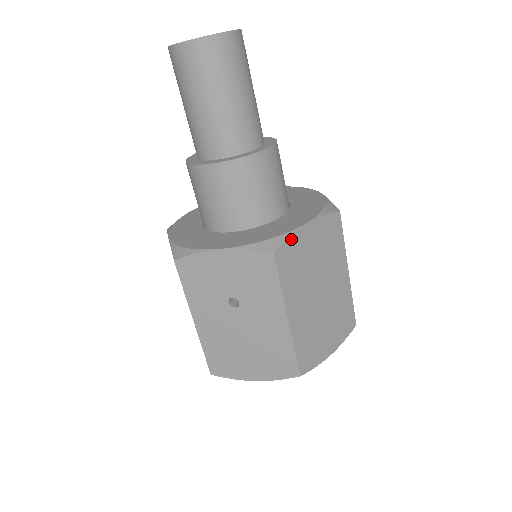
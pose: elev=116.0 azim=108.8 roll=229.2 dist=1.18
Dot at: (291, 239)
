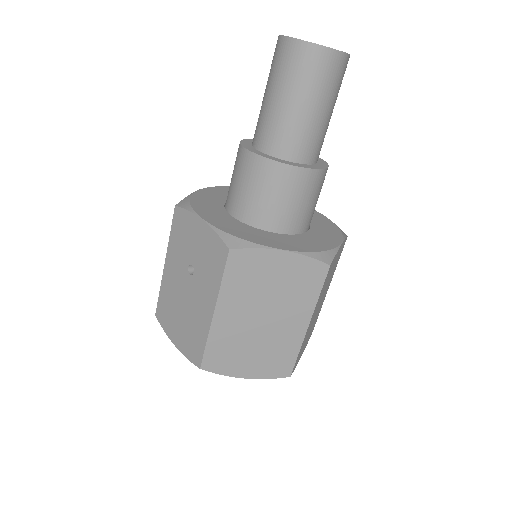
Dot at: (256, 251)
